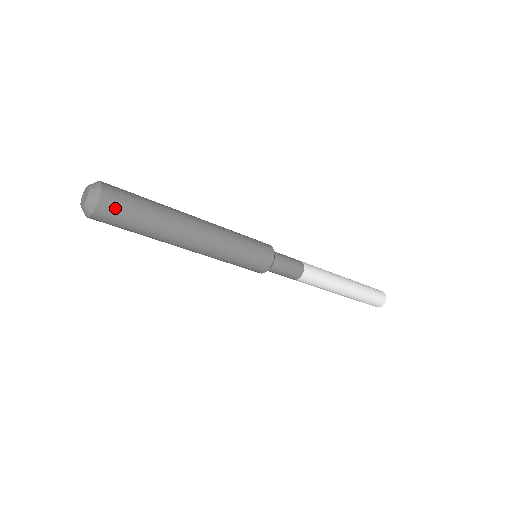
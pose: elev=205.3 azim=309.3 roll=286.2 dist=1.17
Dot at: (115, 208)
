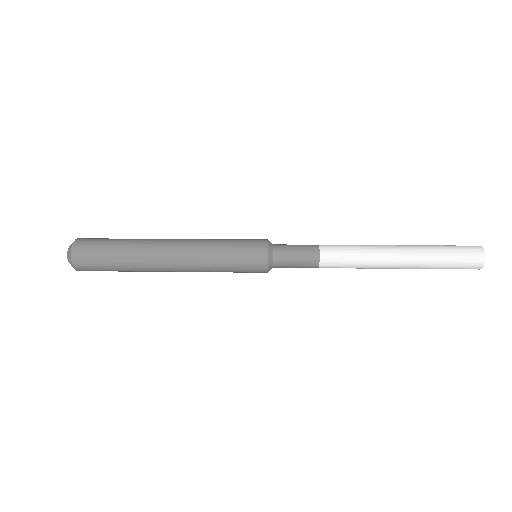
Dot at: (86, 259)
